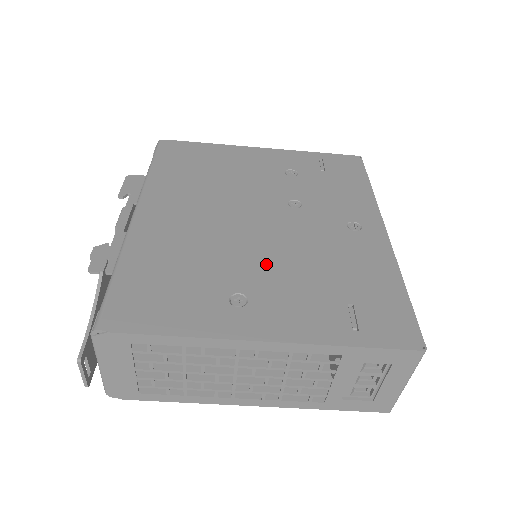
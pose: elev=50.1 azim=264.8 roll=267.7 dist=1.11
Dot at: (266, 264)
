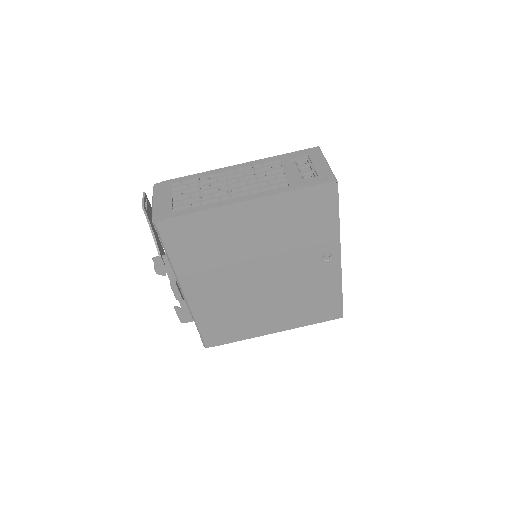
Dot at: occluded
